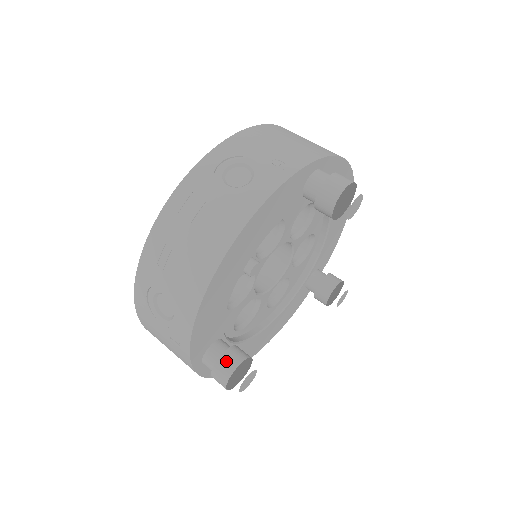
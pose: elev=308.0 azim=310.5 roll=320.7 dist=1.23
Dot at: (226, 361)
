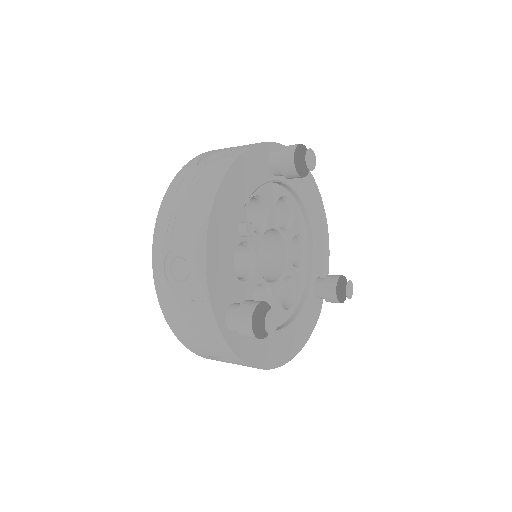
Dot at: (246, 306)
